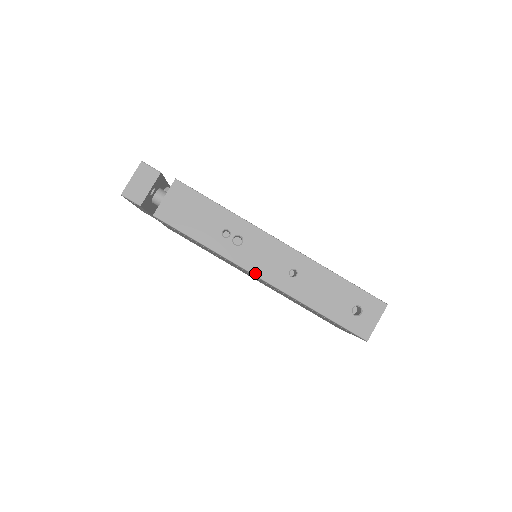
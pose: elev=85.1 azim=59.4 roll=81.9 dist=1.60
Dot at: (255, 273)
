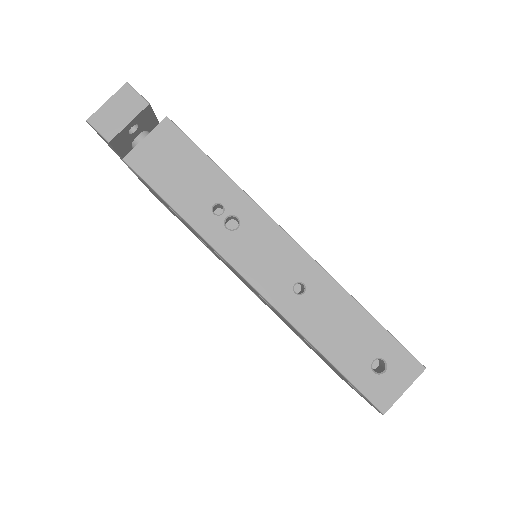
Dot at: (245, 275)
